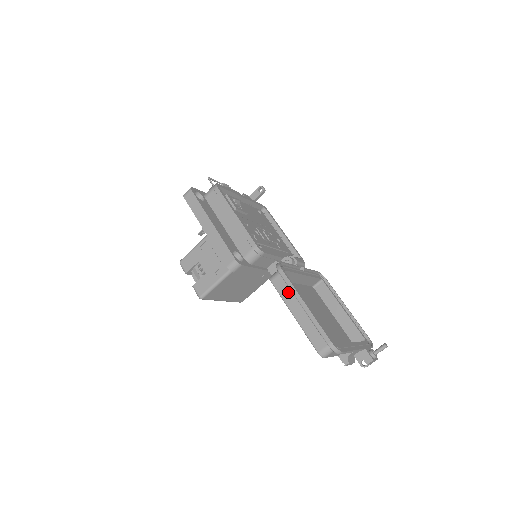
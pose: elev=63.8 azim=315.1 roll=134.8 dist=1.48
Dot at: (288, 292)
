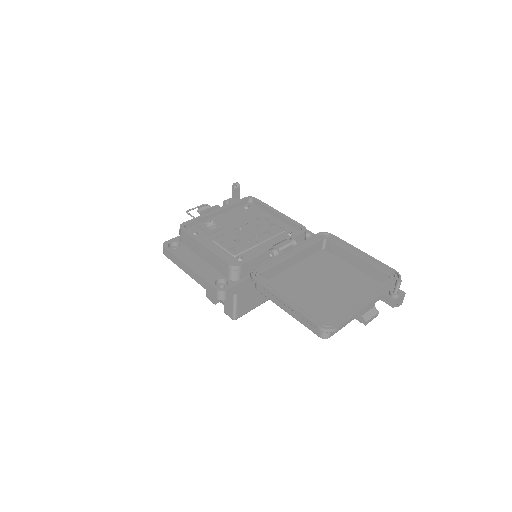
Dot at: occluded
